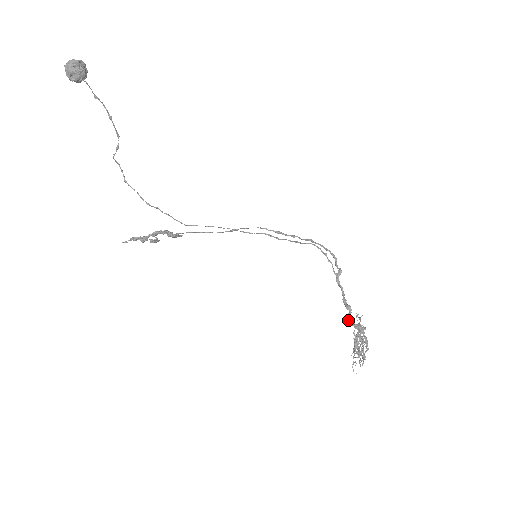
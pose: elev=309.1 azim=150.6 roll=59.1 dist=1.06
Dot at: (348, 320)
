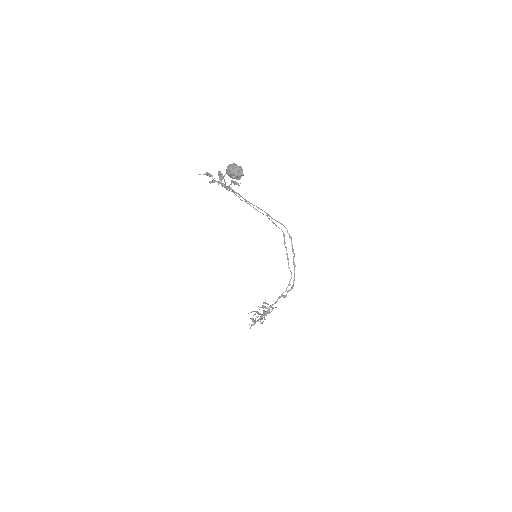
Dot at: (263, 312)
